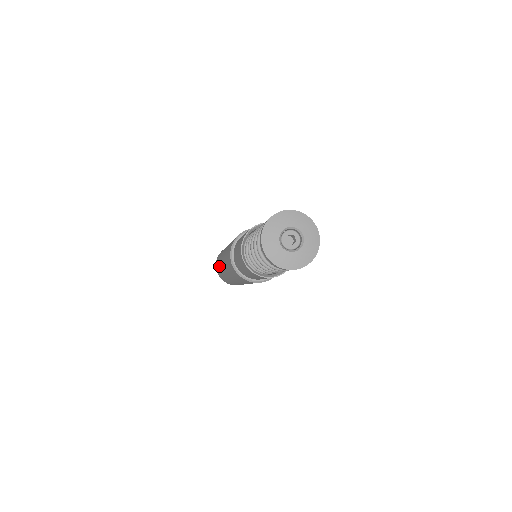
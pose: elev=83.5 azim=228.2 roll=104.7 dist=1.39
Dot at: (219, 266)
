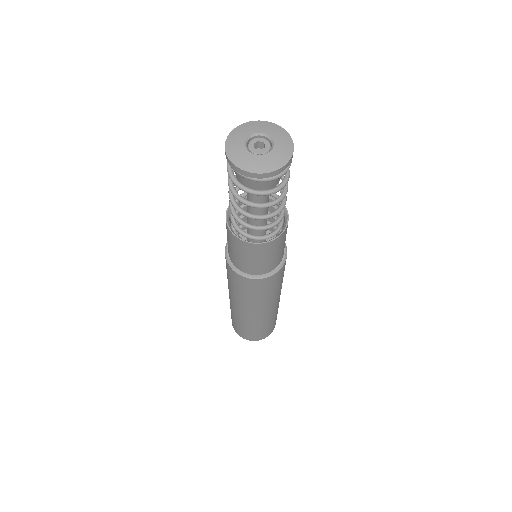
Dot at: (242, 324)
